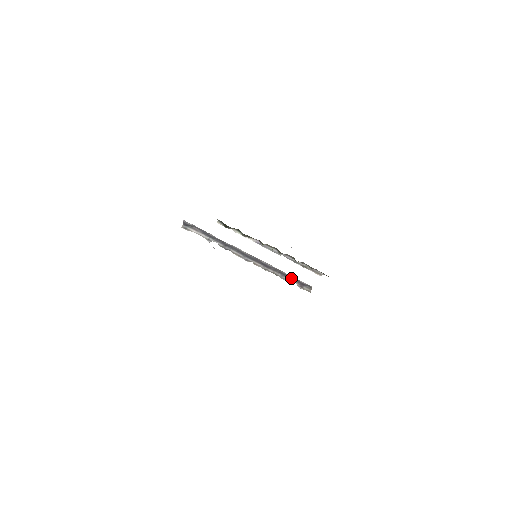
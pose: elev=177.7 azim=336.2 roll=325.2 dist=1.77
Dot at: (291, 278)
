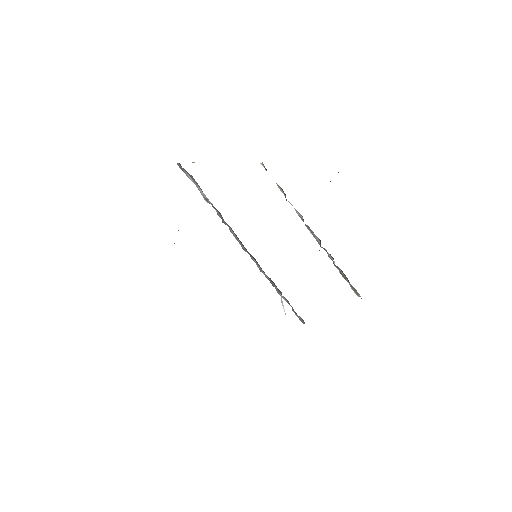
Dot at: occluded
